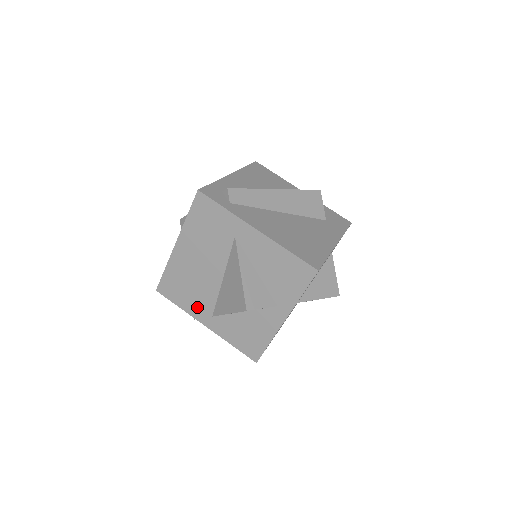
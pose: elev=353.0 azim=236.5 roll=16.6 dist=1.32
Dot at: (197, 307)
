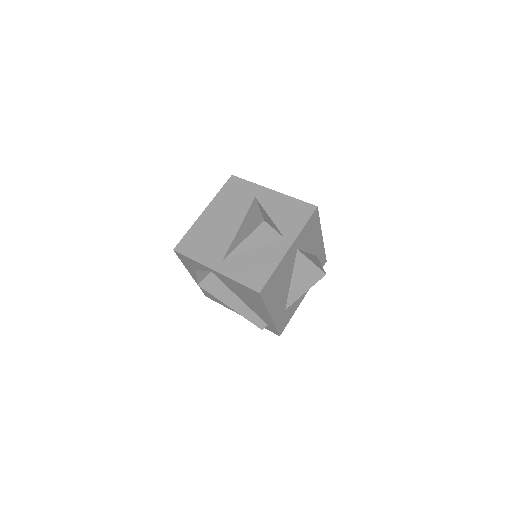
Dot at: (210, 255)
